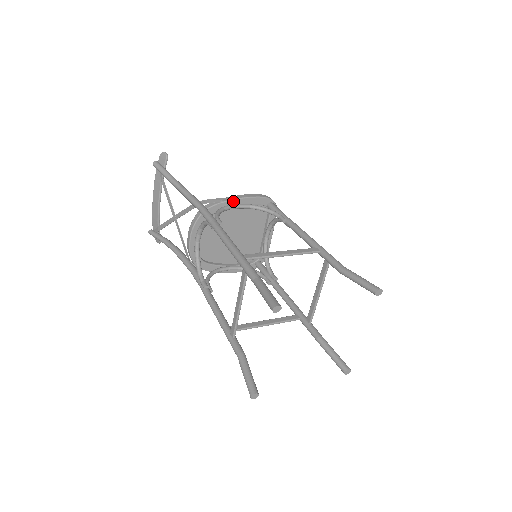
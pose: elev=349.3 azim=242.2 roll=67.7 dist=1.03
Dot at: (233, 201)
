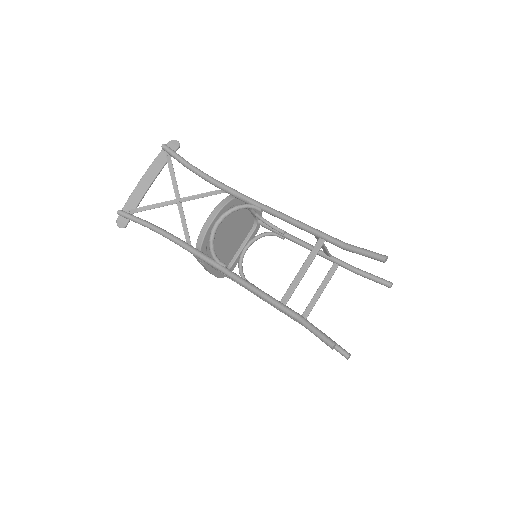
Dot at: occluded
